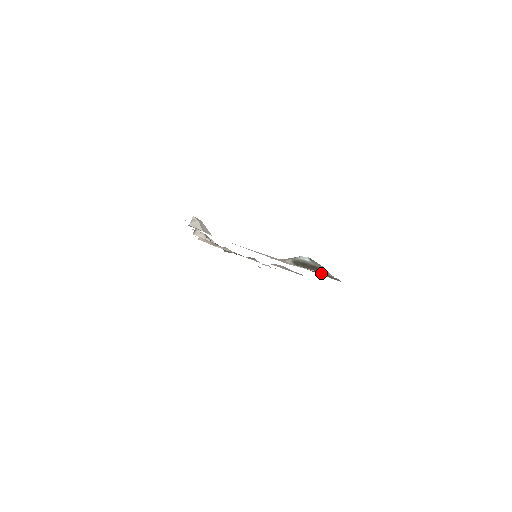
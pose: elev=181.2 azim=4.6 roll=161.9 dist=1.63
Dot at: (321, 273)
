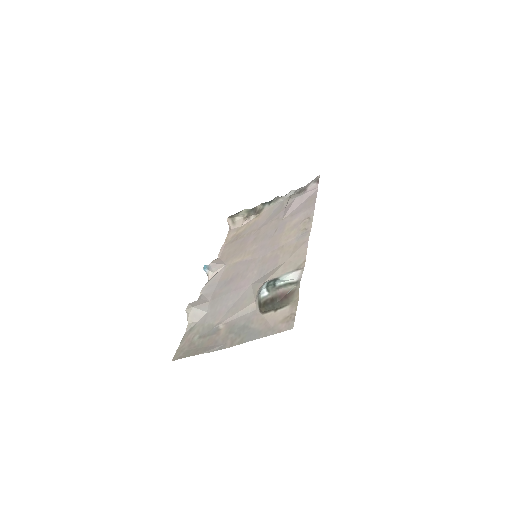
Dot at: (279, 305)
